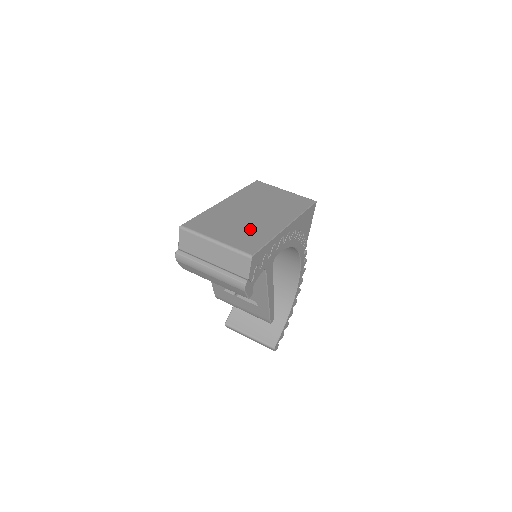
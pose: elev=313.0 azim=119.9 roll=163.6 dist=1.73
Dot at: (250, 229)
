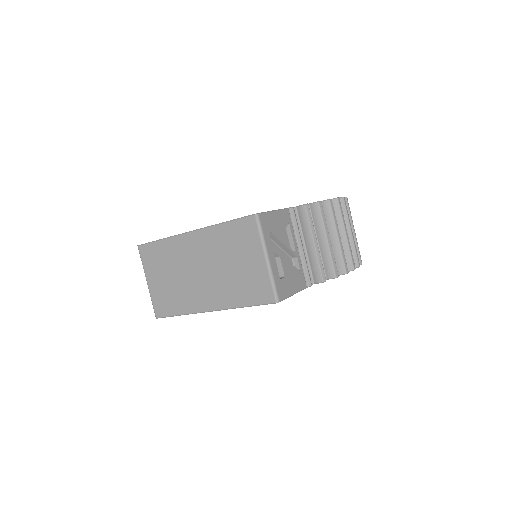
Dot at: (177, 291)
